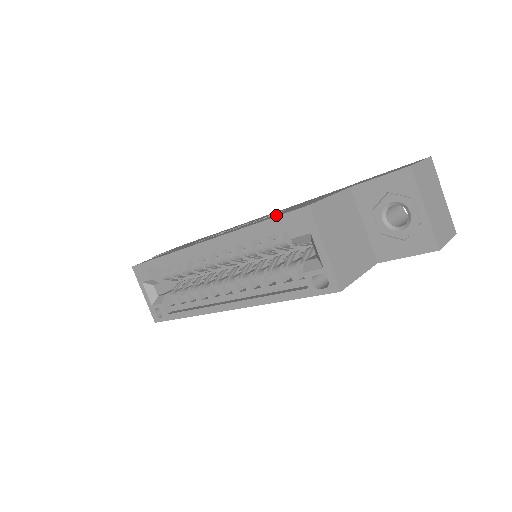
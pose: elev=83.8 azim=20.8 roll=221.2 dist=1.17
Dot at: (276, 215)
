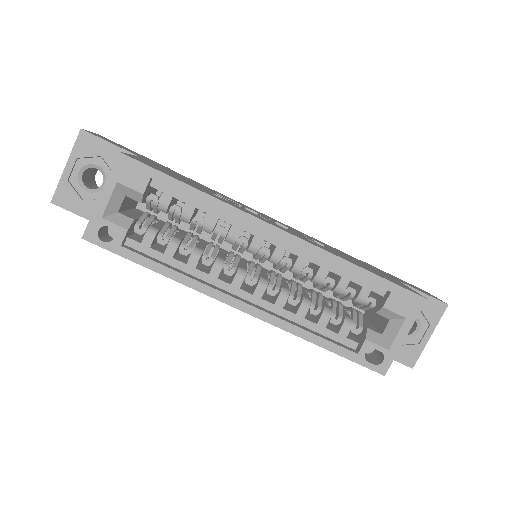
Dot at: (372, 271)
